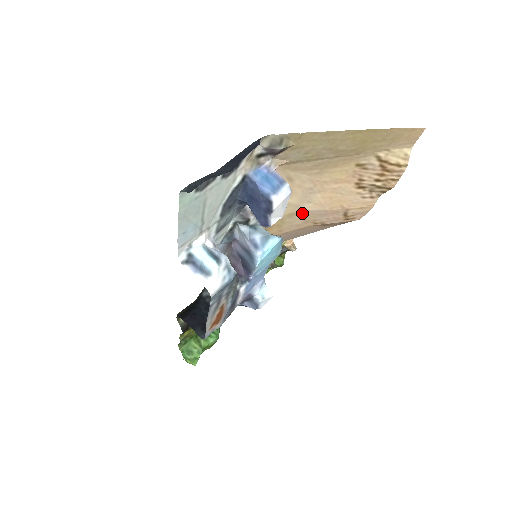
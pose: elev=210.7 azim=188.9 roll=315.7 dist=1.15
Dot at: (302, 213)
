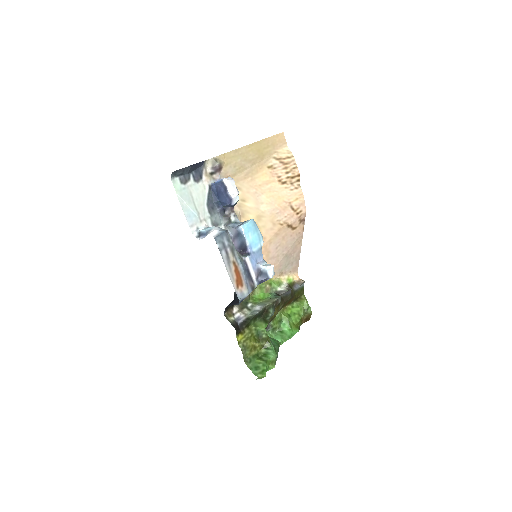
Dot at: (265, 215)
